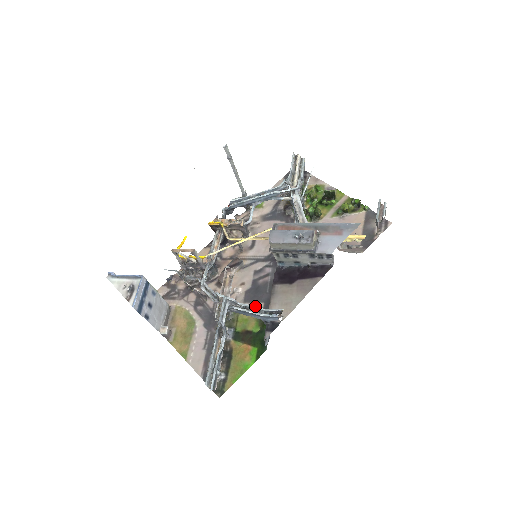
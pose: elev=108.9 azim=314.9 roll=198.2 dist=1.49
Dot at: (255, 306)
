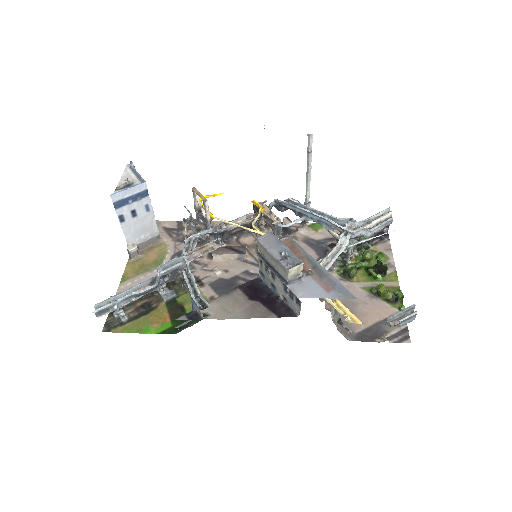
Dot at: (212, 295)
